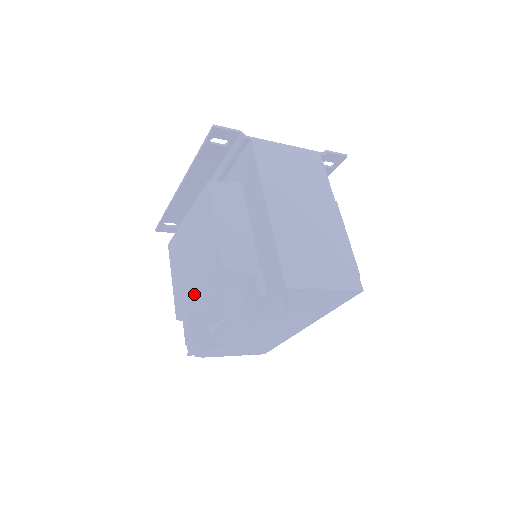
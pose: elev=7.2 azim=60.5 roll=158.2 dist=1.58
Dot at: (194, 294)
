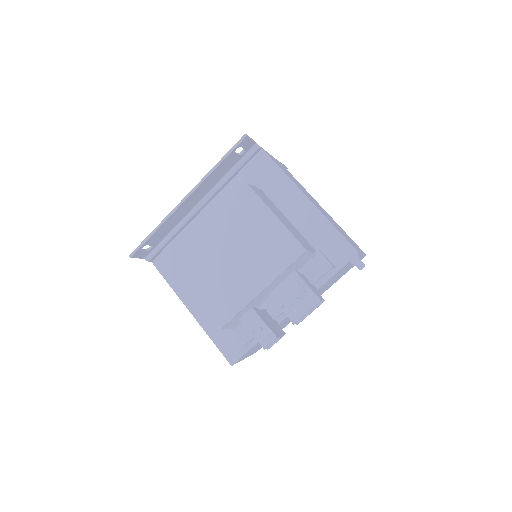
Dot at: (256, 290)
